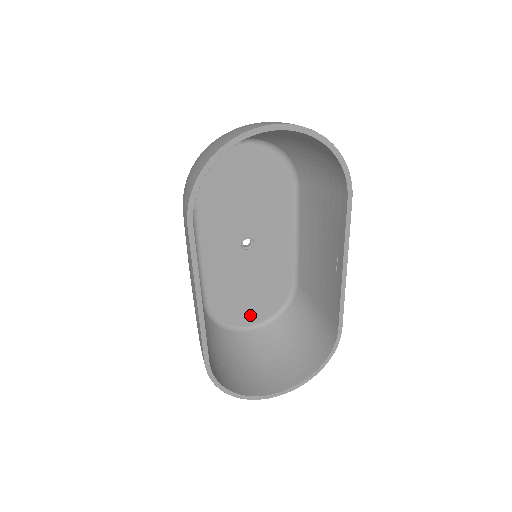
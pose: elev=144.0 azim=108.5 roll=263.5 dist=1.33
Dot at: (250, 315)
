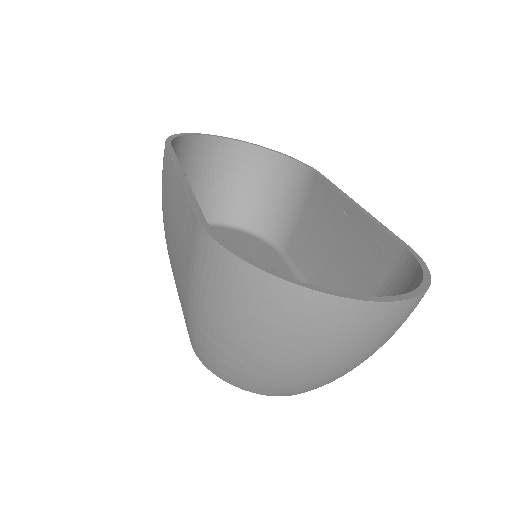
Dot at: occluded
